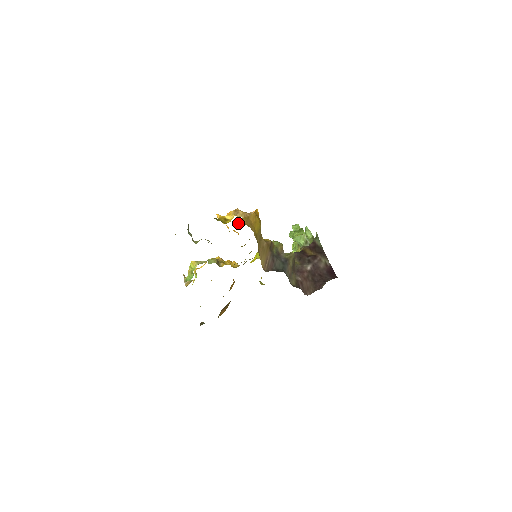
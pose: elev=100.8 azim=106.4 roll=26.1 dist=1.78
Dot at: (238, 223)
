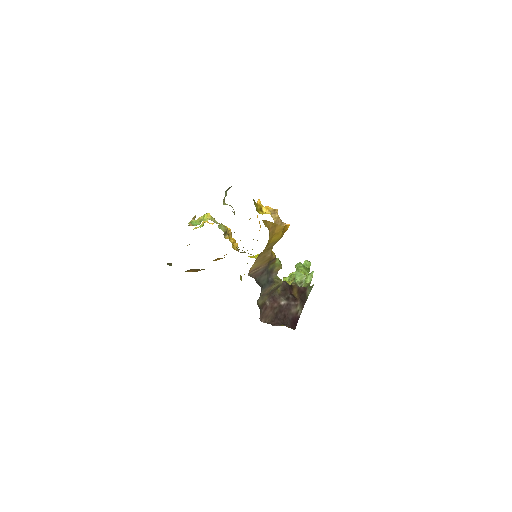
Dot at: (264, 222)
